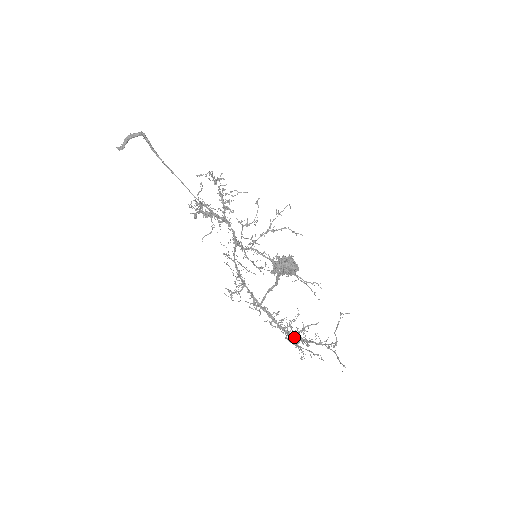
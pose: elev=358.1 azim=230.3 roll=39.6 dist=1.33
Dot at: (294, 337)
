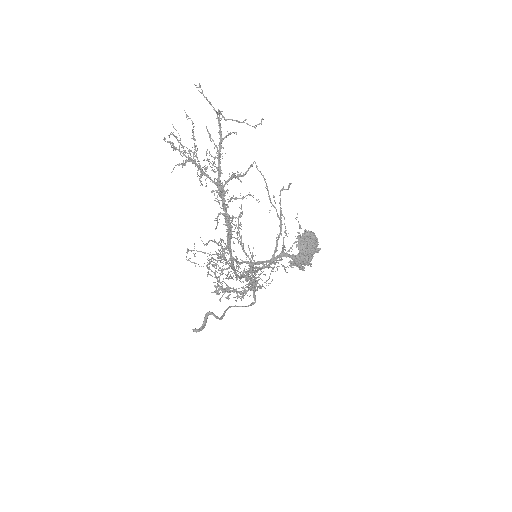
Dot at: (164, 140)
